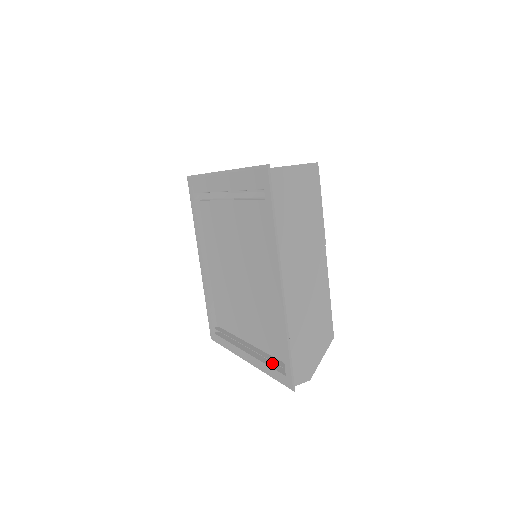
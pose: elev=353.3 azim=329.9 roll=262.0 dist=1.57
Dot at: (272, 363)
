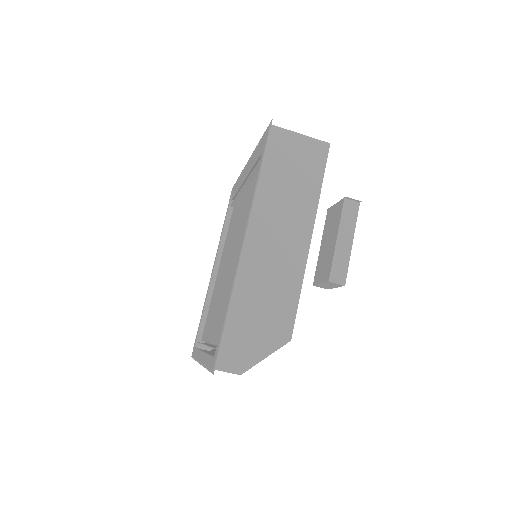
Dot at: occluded
